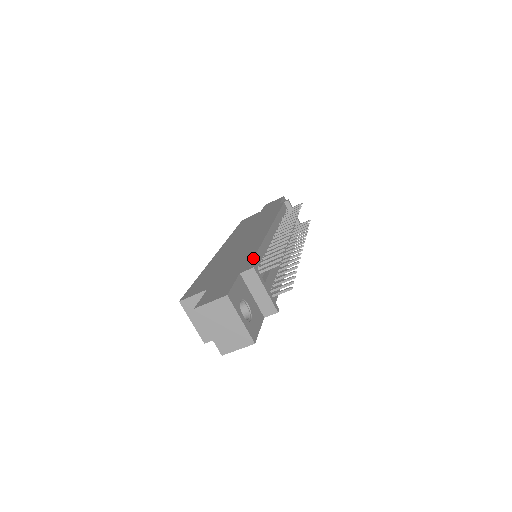
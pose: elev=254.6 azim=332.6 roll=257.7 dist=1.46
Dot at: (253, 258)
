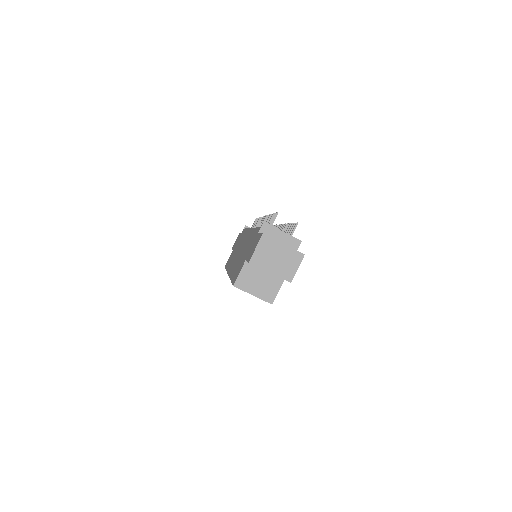
Dot at: (258, 227)
